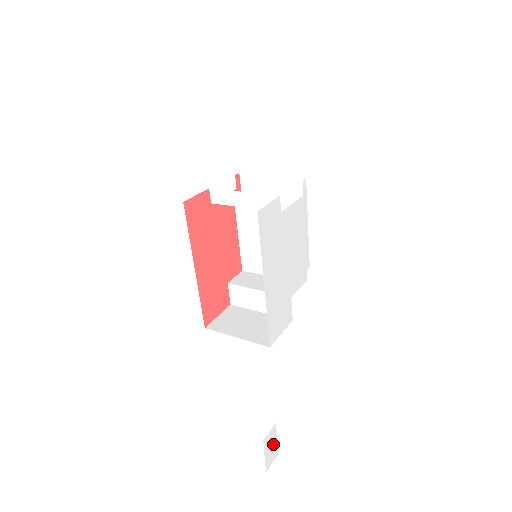
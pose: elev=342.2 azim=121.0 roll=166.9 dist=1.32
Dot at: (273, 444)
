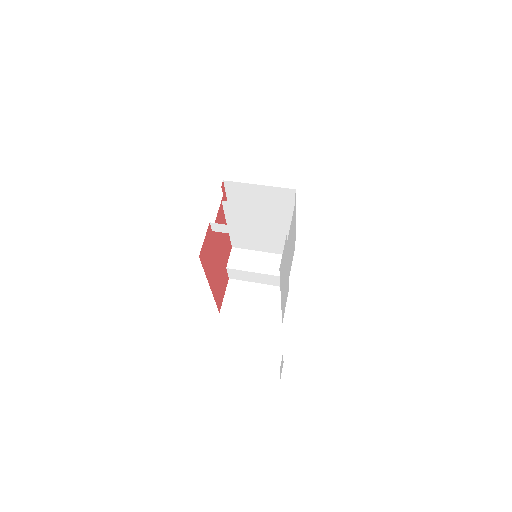
Dot at: (282, 363)
